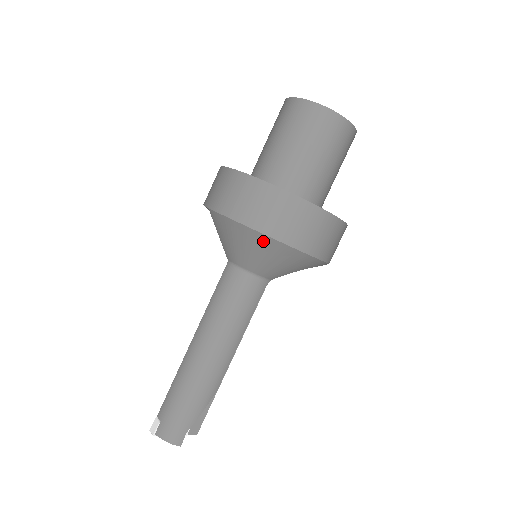
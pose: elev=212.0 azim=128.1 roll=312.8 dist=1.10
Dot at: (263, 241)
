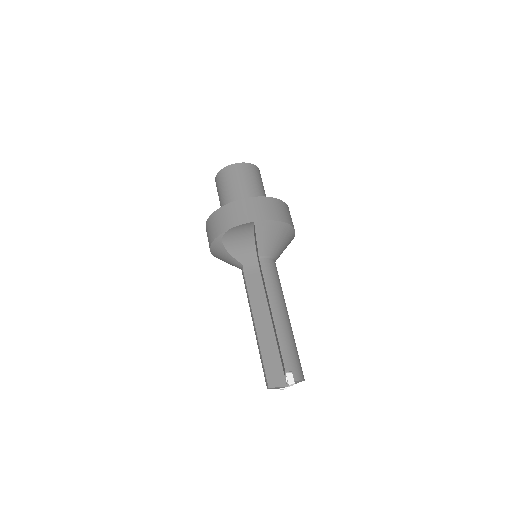
Dot at: (288, 230)
